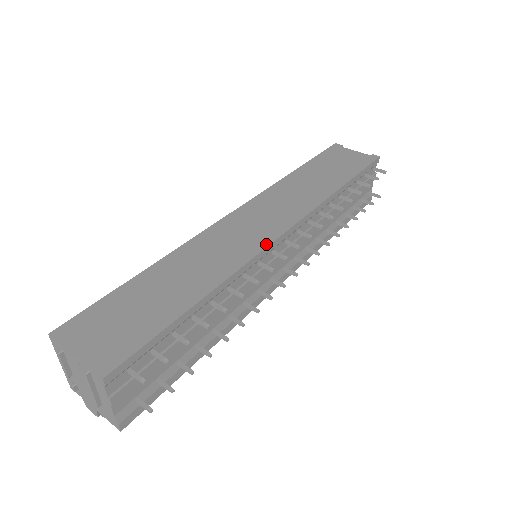
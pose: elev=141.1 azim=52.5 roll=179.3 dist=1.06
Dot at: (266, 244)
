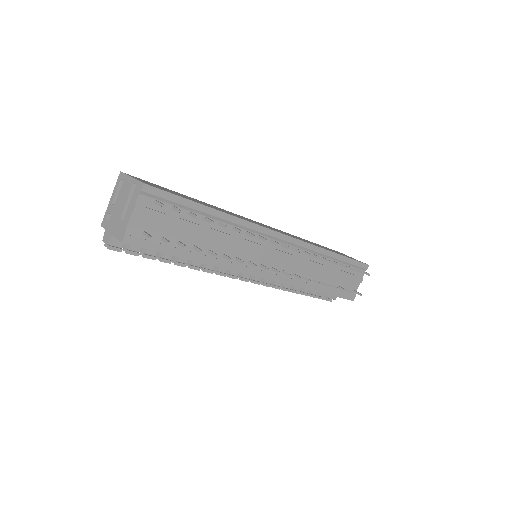
Dot at: (269, 228)
